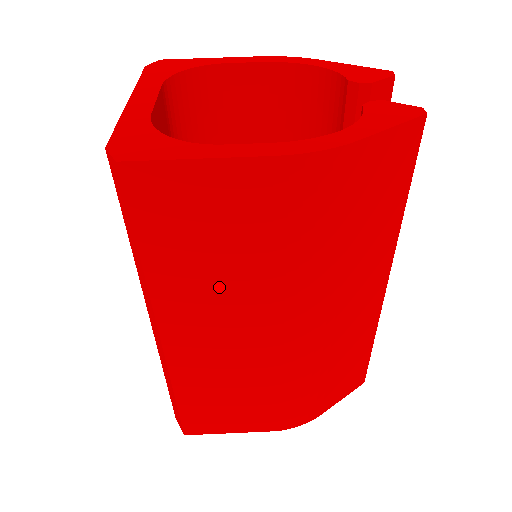
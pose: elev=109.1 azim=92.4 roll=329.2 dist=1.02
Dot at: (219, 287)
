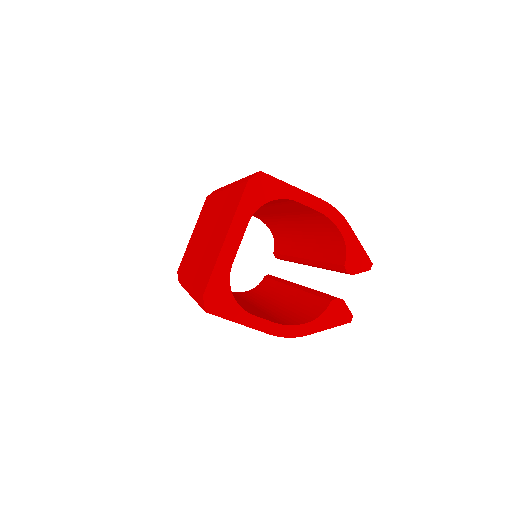
Dot at: occluded
